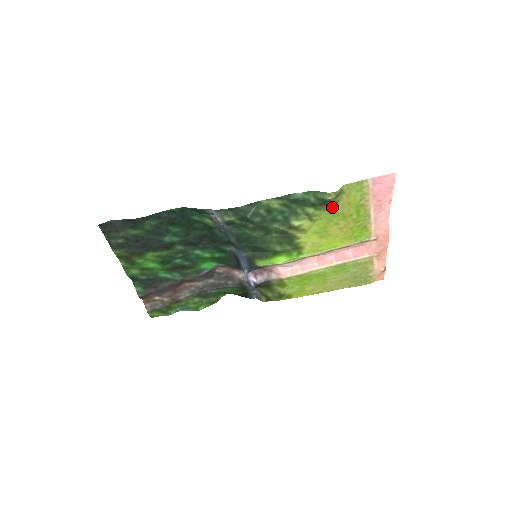
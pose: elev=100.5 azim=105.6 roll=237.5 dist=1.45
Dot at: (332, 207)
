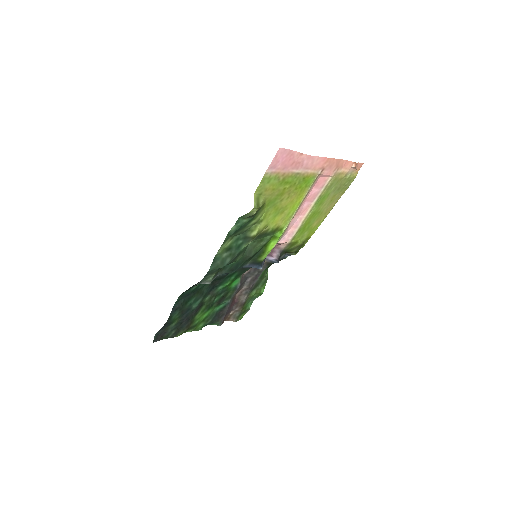
Dot at: (265, 204)
